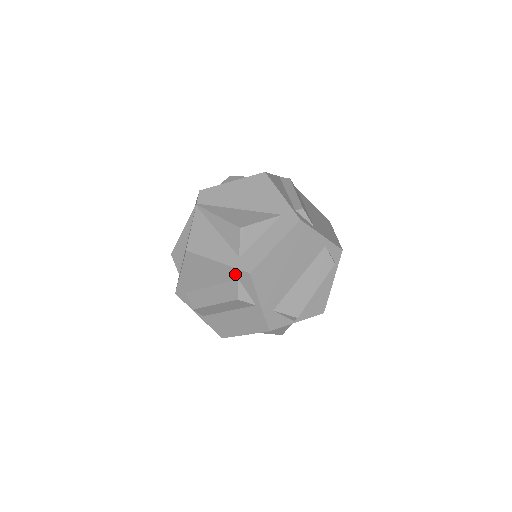
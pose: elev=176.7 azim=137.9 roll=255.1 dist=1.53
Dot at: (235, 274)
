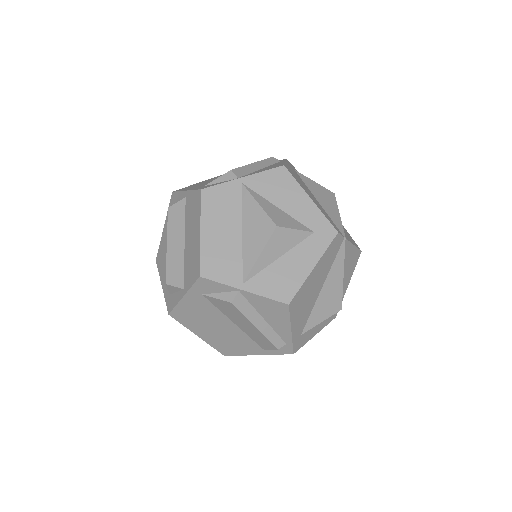
Dot at: occluded
